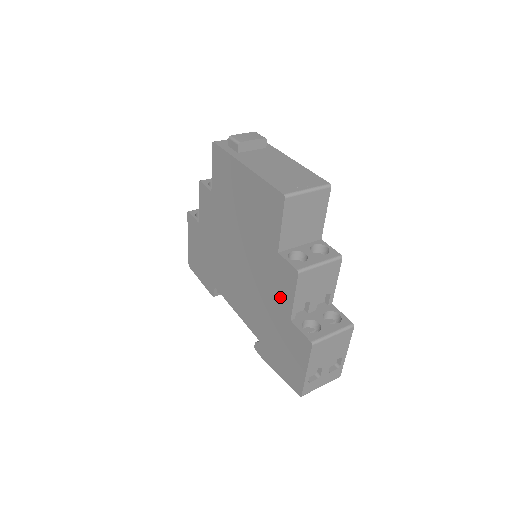
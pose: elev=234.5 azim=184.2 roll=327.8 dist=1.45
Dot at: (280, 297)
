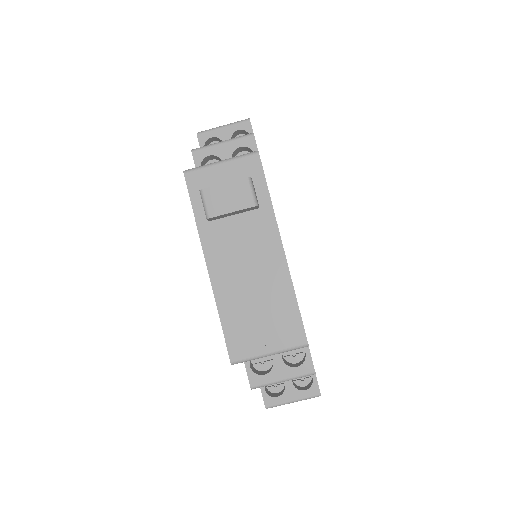
Dot at: occluded
